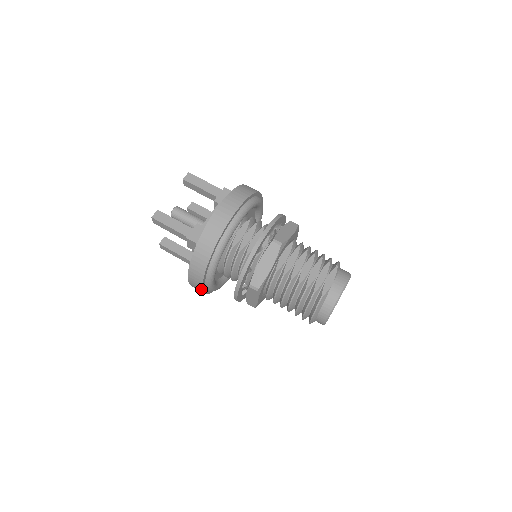
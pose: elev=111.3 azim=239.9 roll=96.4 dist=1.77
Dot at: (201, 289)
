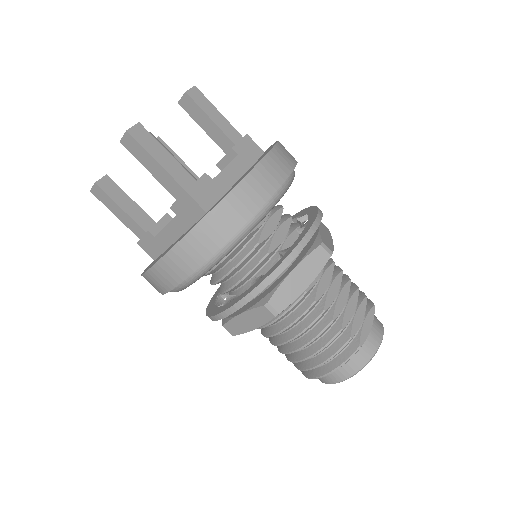
Dot at: (170, 286)
